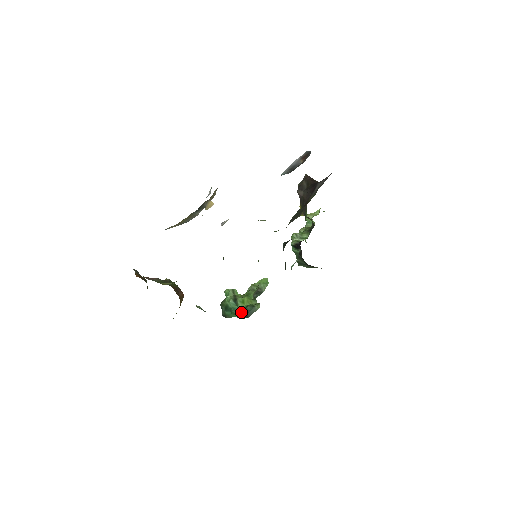
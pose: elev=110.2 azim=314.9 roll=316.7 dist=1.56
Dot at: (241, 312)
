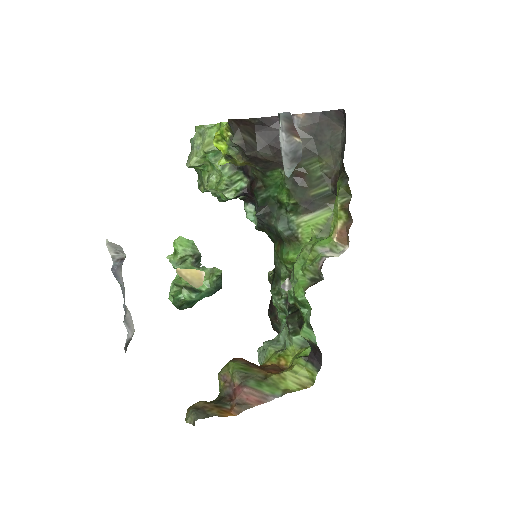
Dot at: (212, 292)
